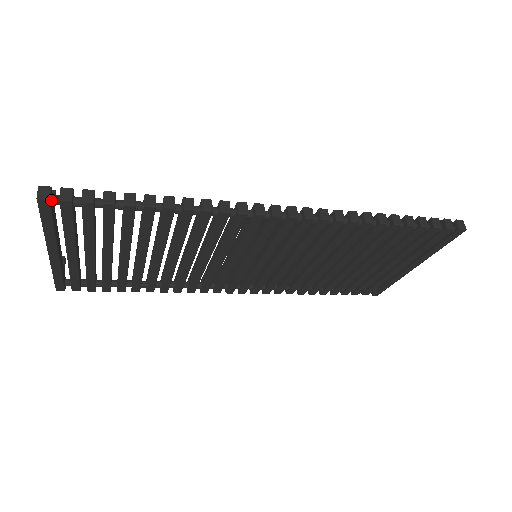
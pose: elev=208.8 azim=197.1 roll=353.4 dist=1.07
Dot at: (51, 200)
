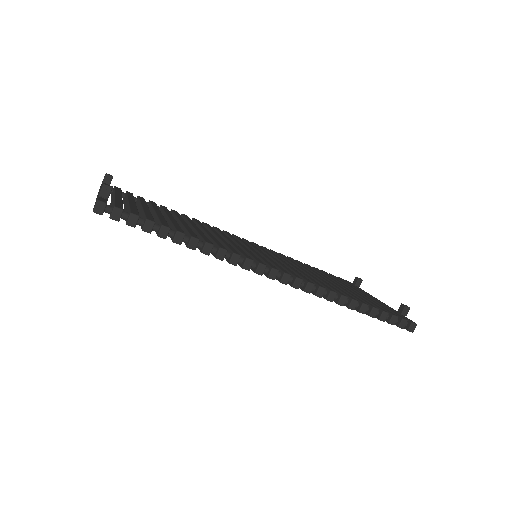
Dot at: (104, 211)
